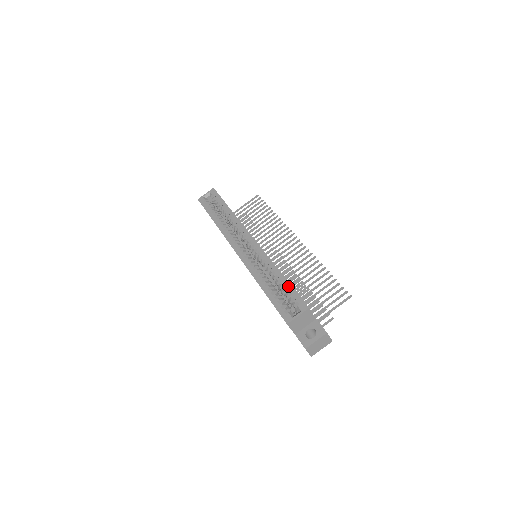
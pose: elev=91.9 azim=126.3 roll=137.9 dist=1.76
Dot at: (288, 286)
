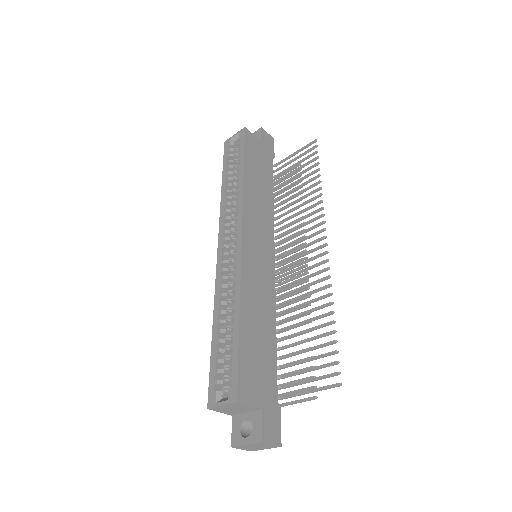
Dot at: (235, 346)
